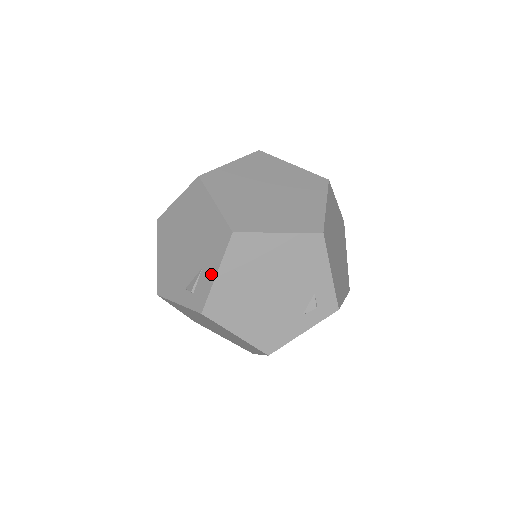
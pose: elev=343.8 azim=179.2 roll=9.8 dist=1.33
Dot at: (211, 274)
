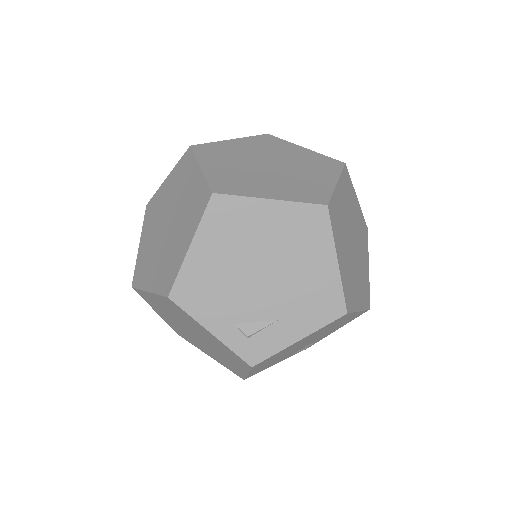
Dot at: (291, 336)
